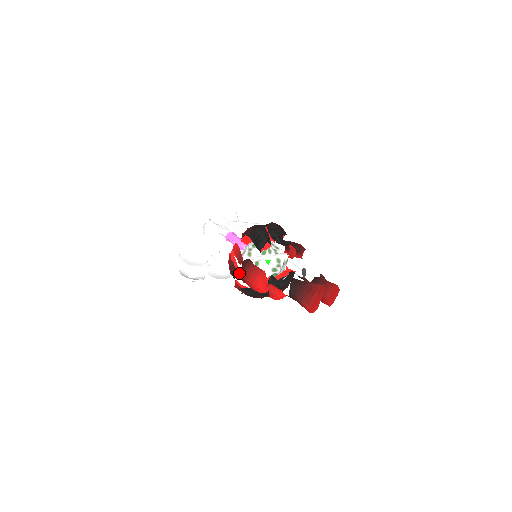
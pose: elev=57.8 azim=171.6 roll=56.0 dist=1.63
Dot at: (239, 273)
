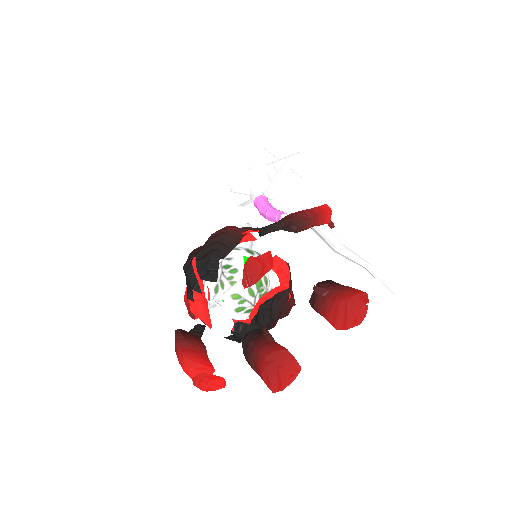
Dot at: occluded
